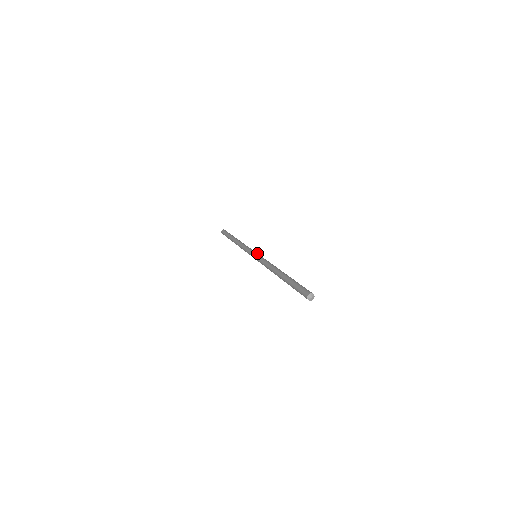
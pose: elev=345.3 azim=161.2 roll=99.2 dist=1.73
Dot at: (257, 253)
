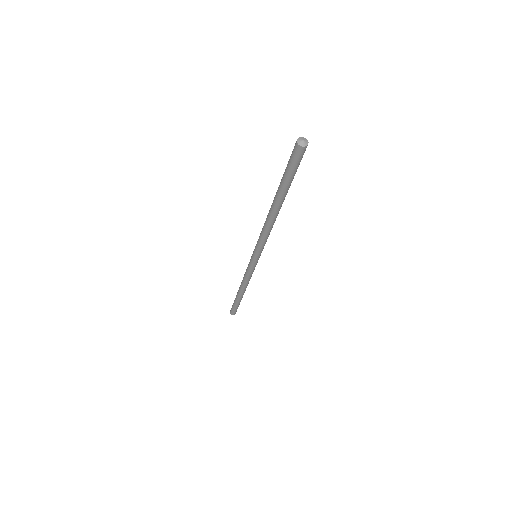
Dot at: occluded
